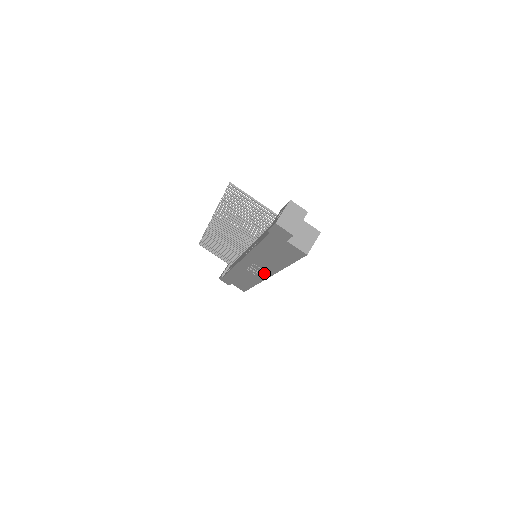
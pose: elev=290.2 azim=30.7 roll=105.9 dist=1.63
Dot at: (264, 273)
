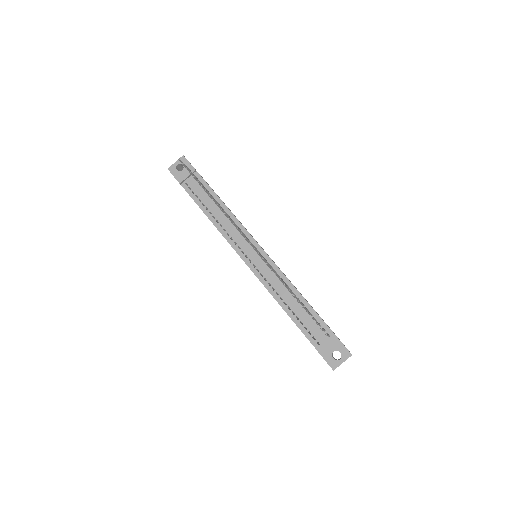
Dot at: occluded
